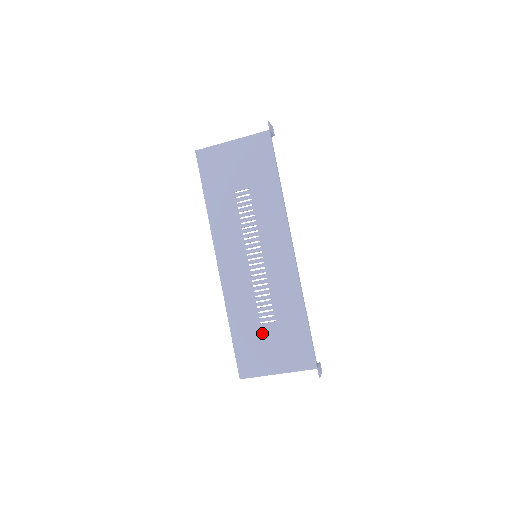
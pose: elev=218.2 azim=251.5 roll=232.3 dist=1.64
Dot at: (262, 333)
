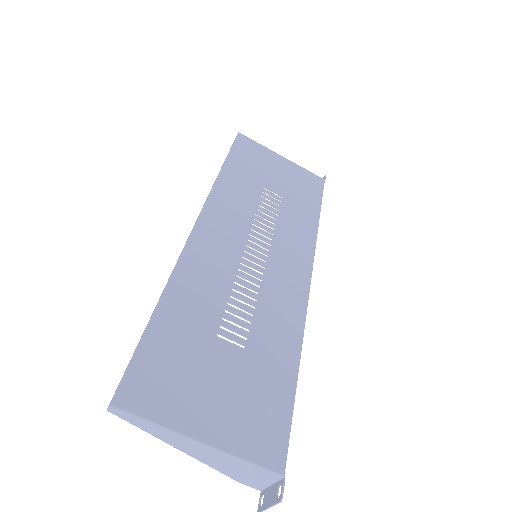
Dot at: (212, 351)
